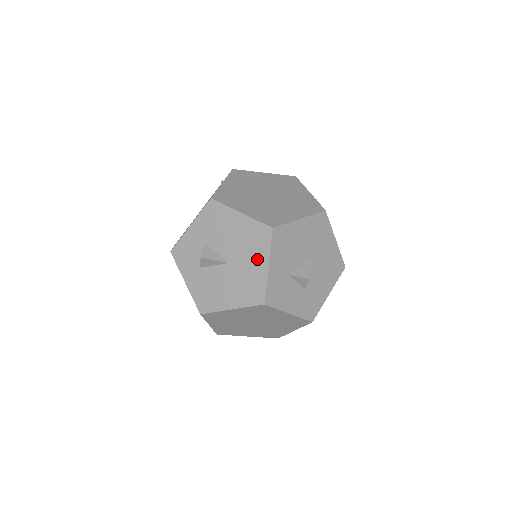
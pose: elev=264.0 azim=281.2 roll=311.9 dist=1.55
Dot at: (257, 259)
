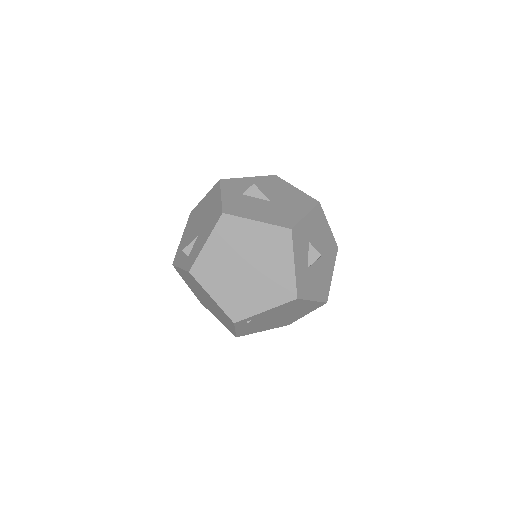
Dot at: (298, 208)
